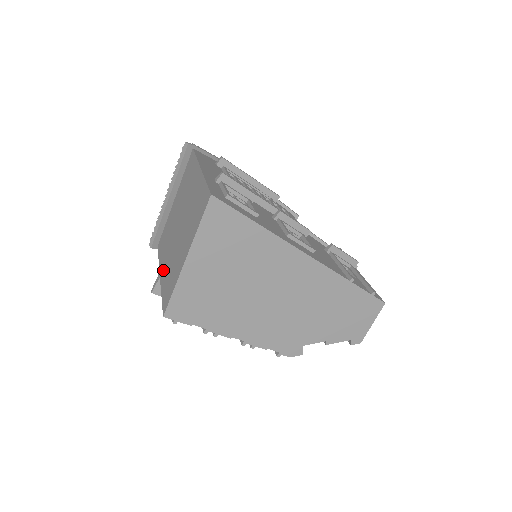
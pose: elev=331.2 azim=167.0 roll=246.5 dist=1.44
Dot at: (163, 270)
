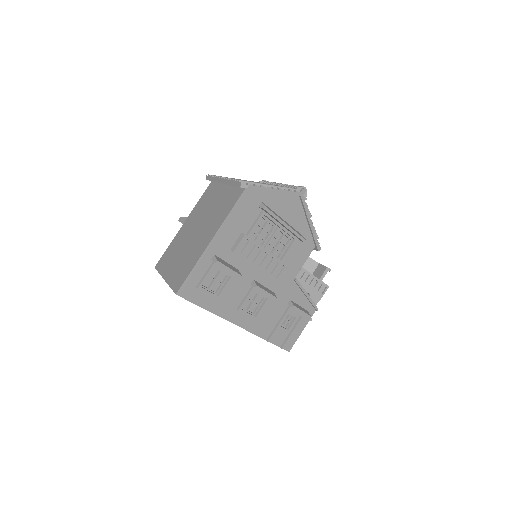
Dot at: (183, 228)
